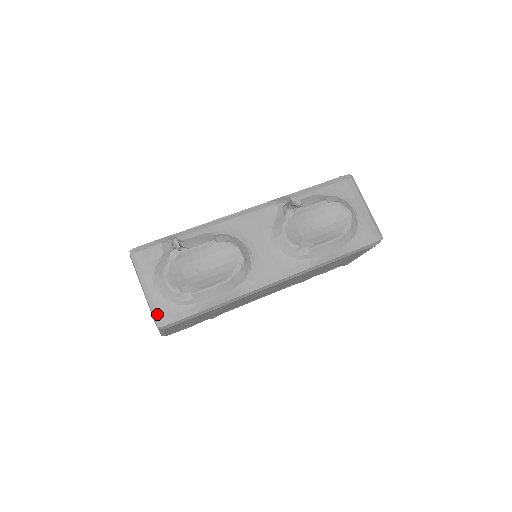
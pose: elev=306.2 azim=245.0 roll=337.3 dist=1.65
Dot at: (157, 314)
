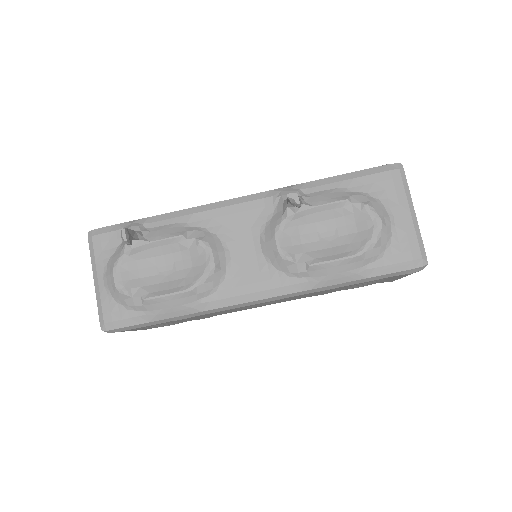
Dot at: (102, 315)
